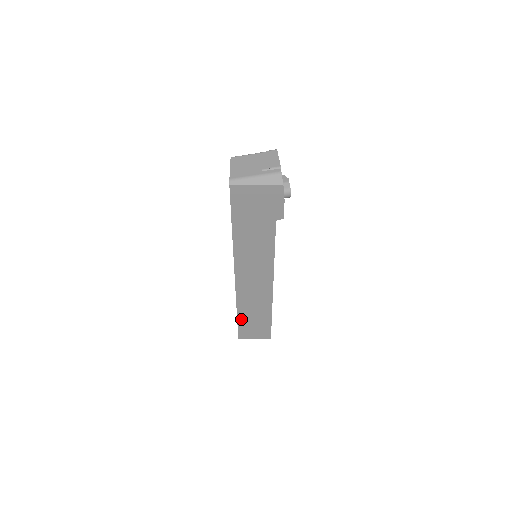
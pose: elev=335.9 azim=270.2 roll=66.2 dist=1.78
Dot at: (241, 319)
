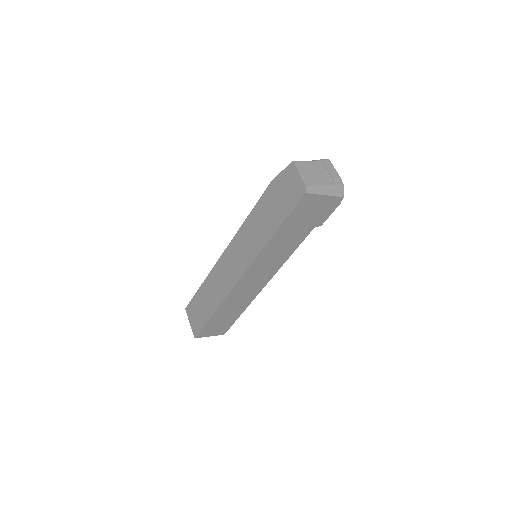
Dot at: (213, 318)
